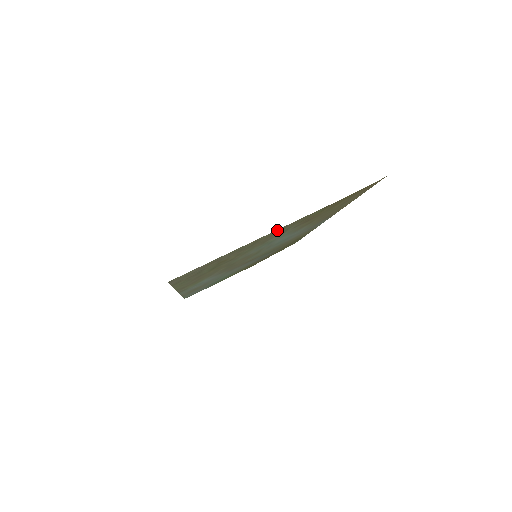
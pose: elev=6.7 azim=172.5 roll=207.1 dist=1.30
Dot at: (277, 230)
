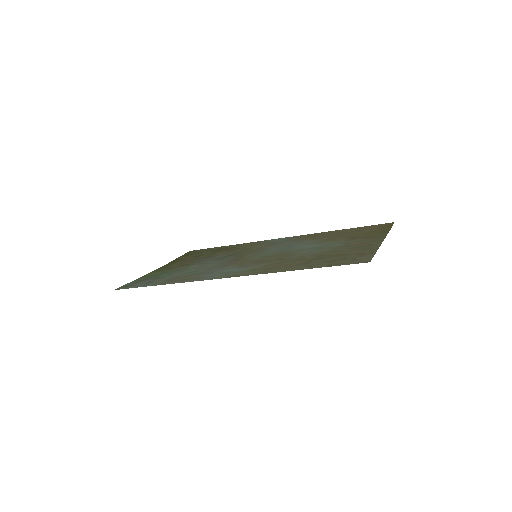
Dot at: (379, 240)
